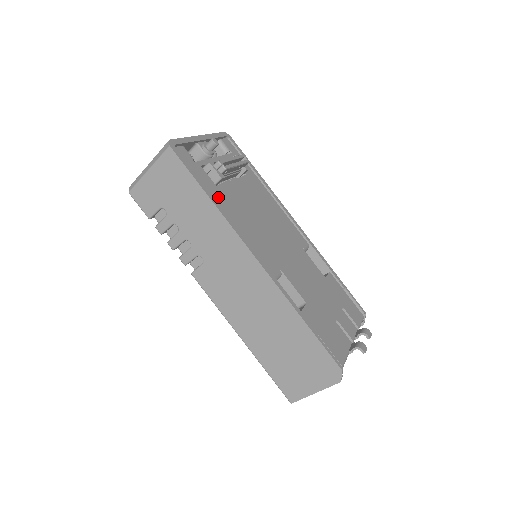
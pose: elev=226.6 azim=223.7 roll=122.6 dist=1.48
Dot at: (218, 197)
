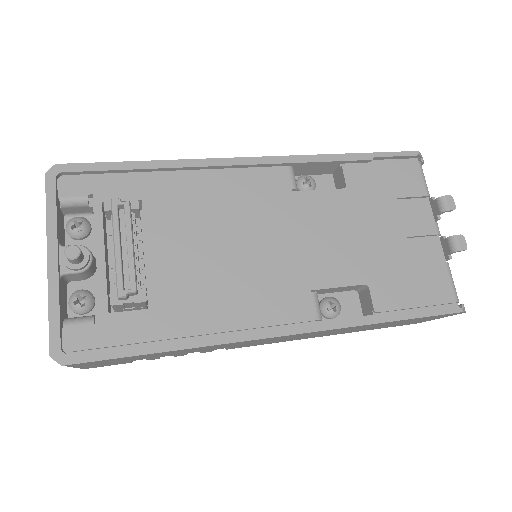
Dot at: (171, 324)
